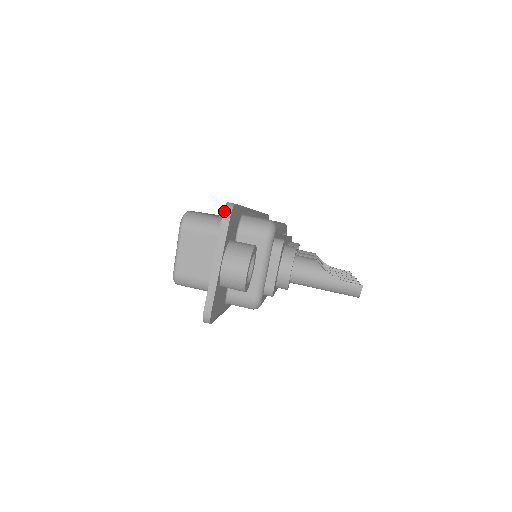
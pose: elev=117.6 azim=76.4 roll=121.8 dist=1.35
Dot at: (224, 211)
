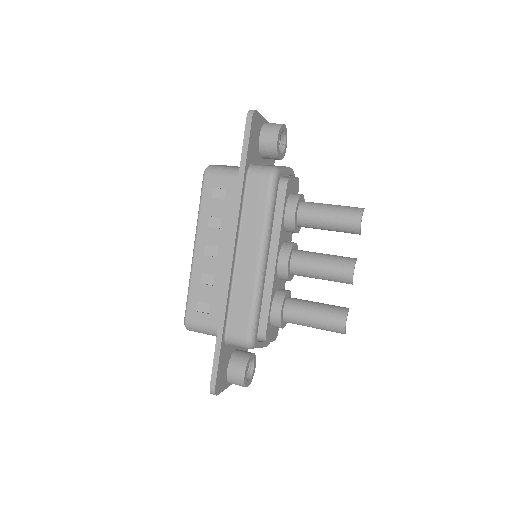
Dot at: occluded
